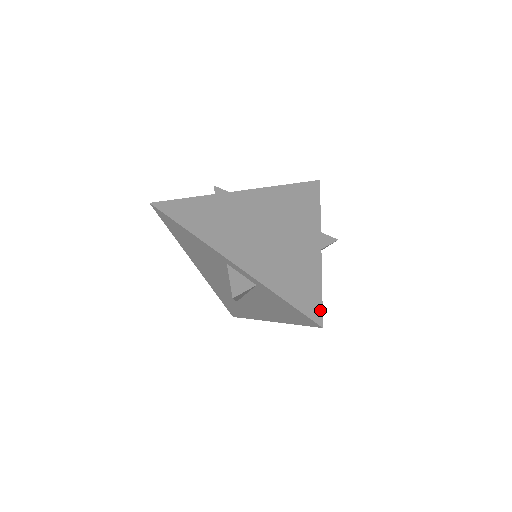
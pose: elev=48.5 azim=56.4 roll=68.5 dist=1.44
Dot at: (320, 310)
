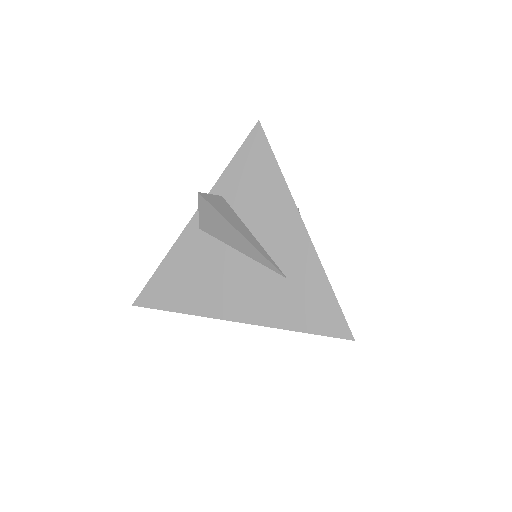
Dot at: occluded
